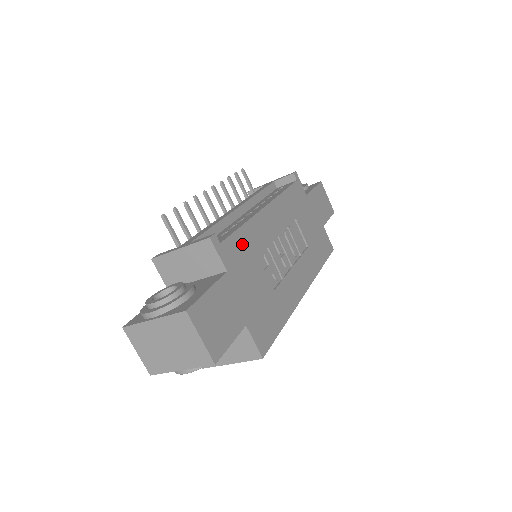
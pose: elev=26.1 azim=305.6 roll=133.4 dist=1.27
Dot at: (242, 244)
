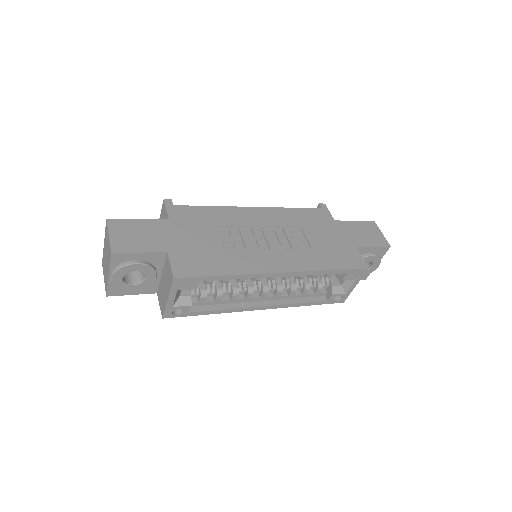
Dot at: (201, 214)
